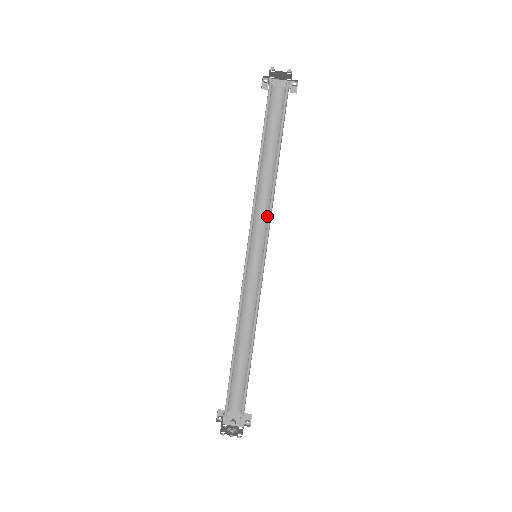
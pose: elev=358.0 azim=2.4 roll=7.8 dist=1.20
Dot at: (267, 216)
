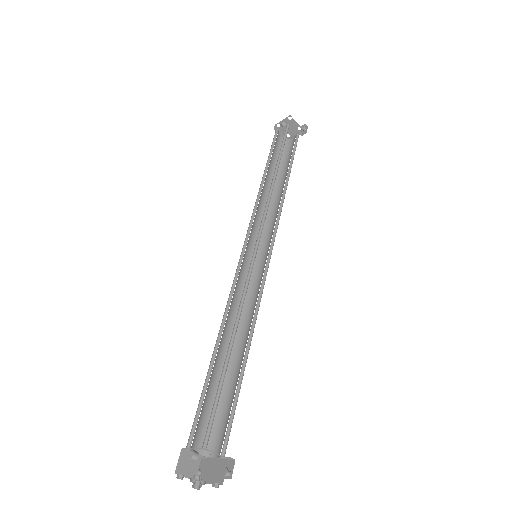
Dot at: occluded
